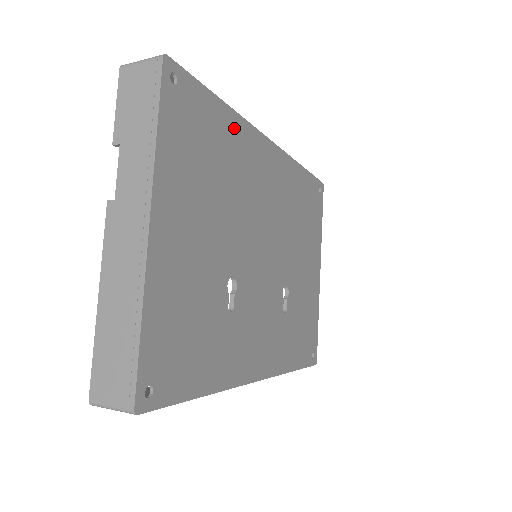
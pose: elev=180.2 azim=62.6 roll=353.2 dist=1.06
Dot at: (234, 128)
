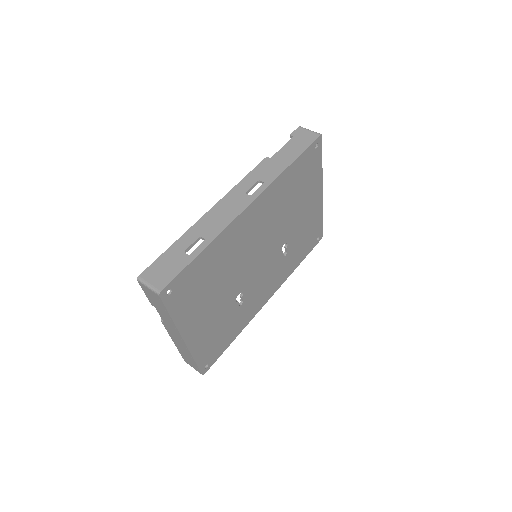
Dot at: (217, 247)
